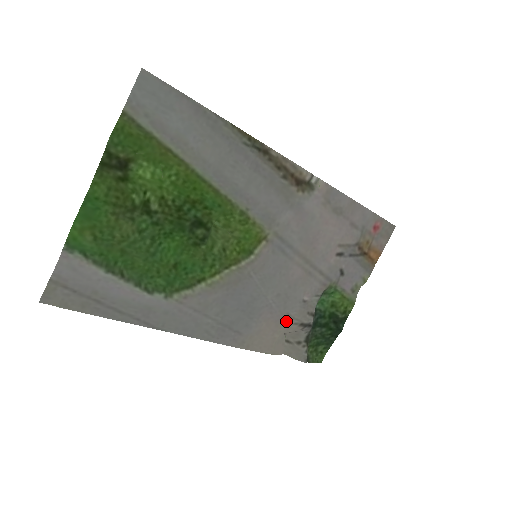
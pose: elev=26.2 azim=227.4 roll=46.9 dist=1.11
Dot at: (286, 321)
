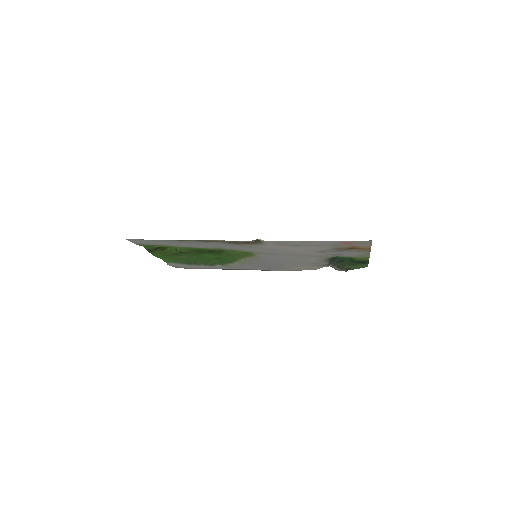
Dot at: (308, 265)
